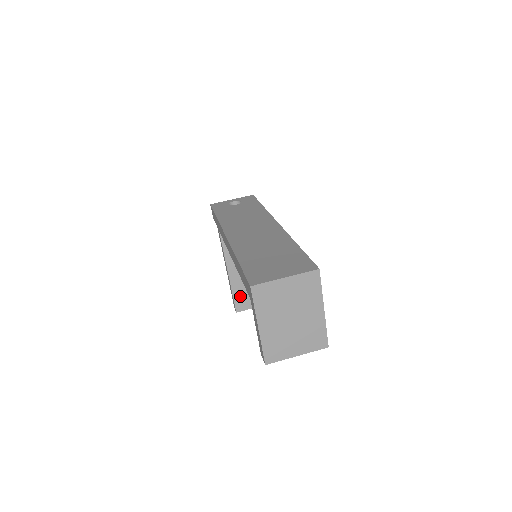
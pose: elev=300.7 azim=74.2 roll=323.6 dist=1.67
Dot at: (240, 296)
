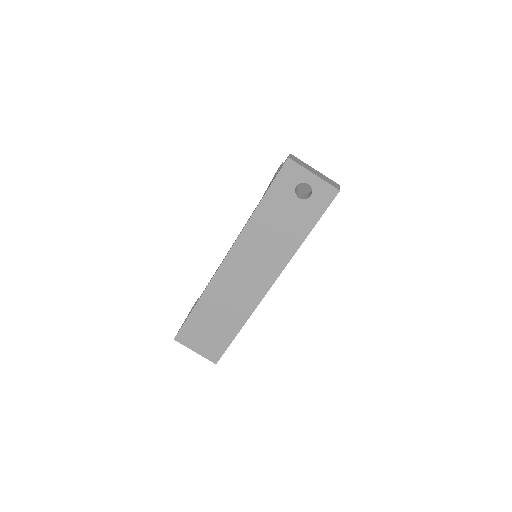
Dot at: occluded
